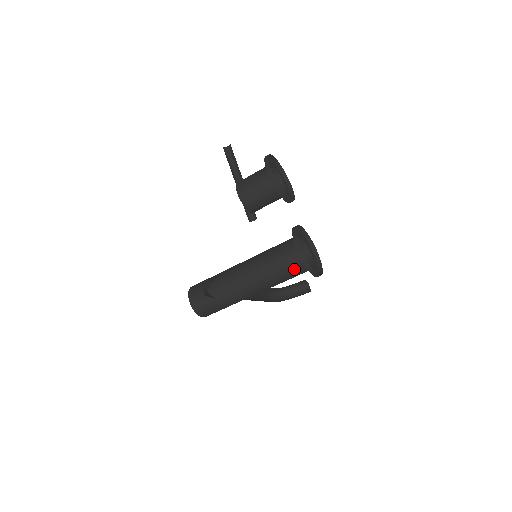
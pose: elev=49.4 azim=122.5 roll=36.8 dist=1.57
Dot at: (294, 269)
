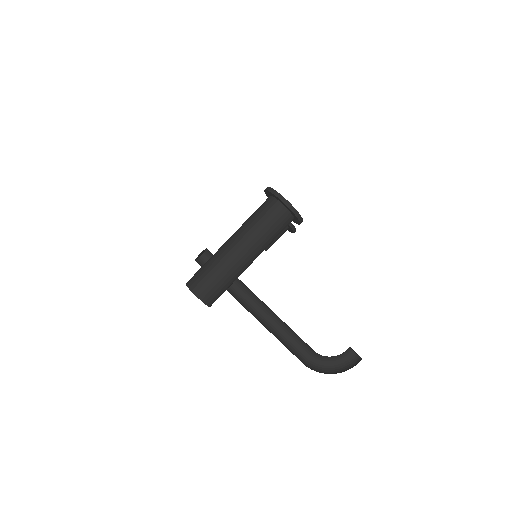
Dot at: (266, 207)
